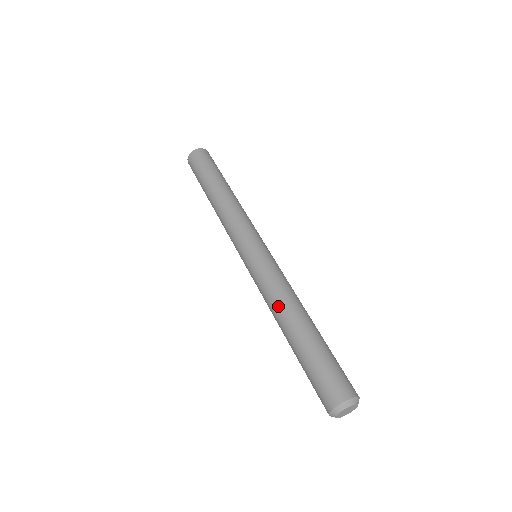
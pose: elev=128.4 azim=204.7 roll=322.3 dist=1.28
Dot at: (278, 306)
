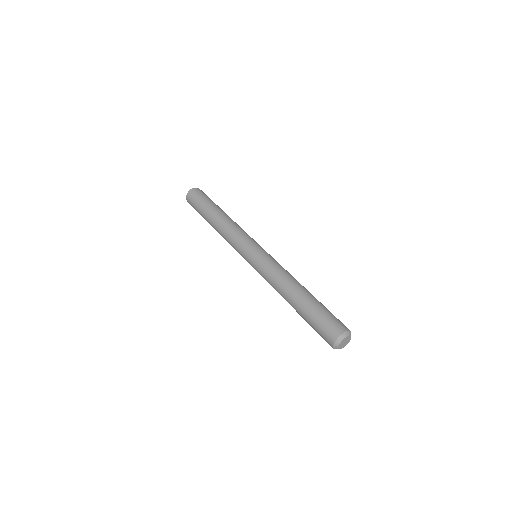
Dot at: (280, 287)
